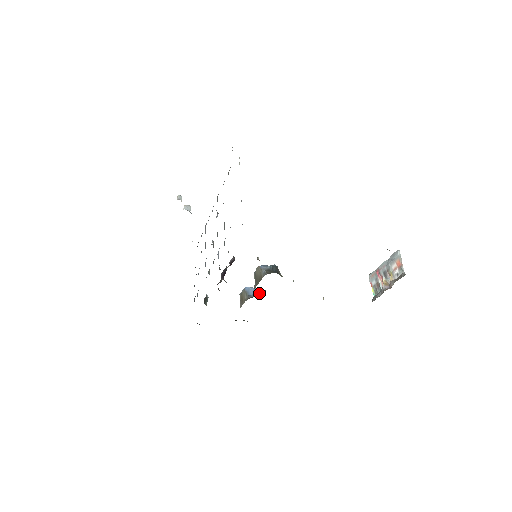
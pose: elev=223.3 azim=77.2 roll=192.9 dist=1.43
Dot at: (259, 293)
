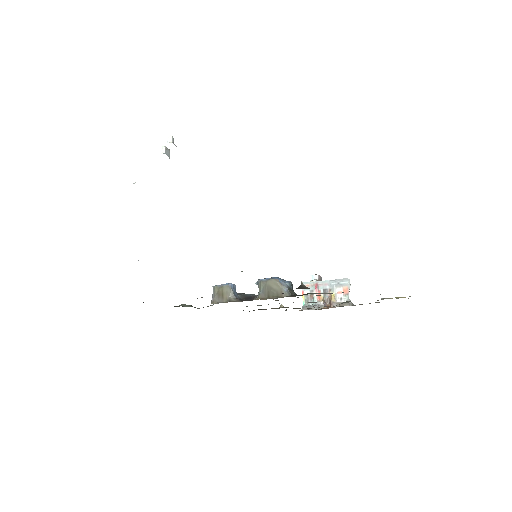
Dot at: (245, 295)
